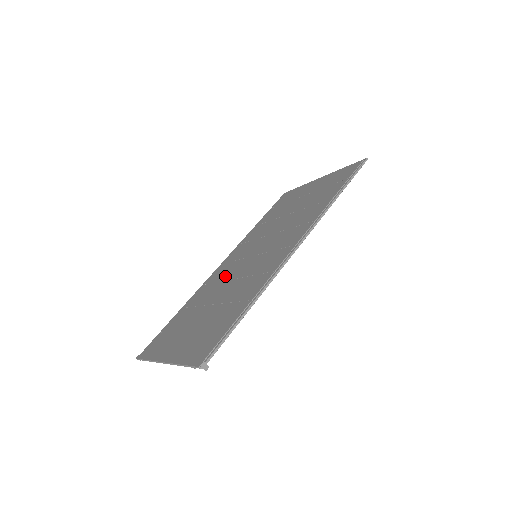
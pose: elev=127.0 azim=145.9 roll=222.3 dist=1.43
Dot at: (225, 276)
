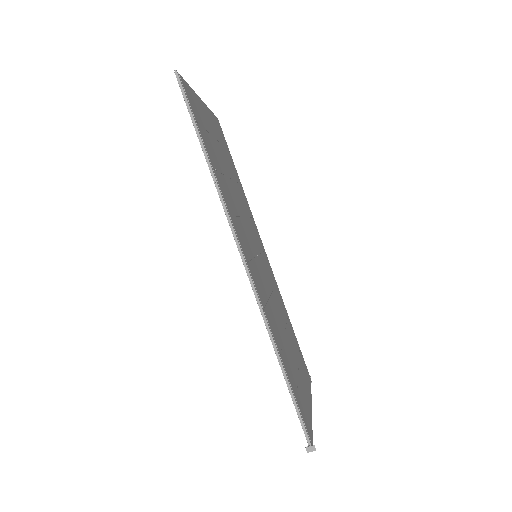
Dot at: occluded
